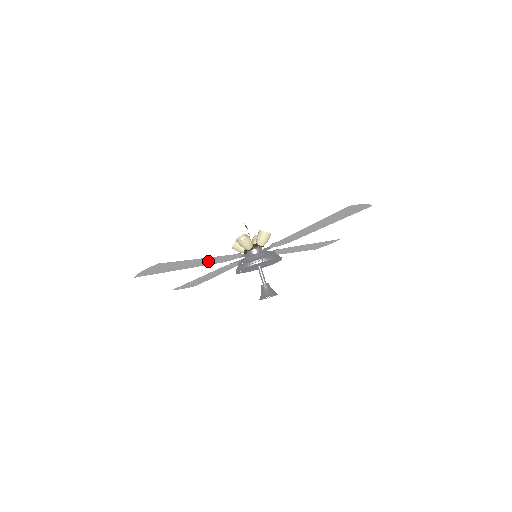
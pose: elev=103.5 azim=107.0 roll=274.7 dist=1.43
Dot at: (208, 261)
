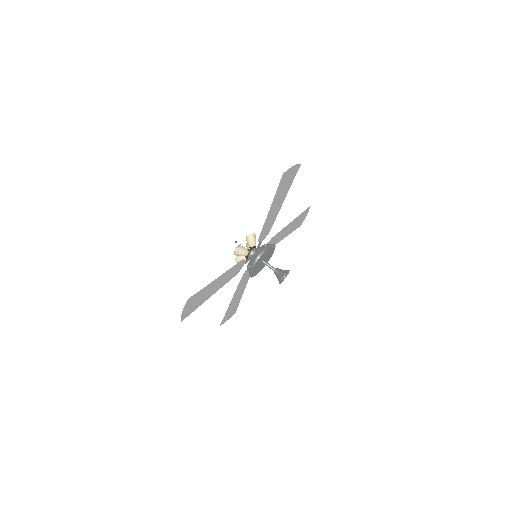
Dot at: (223, 279)
